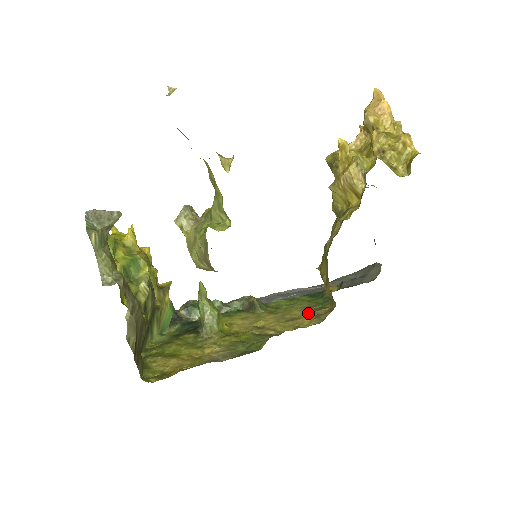
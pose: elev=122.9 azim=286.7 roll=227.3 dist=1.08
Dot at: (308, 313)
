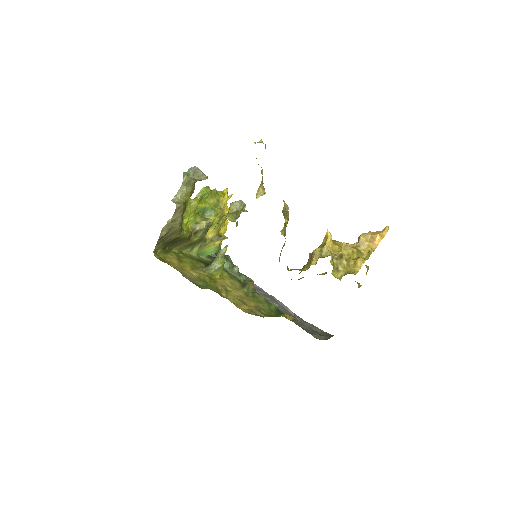
Dot at: (254, 308)
